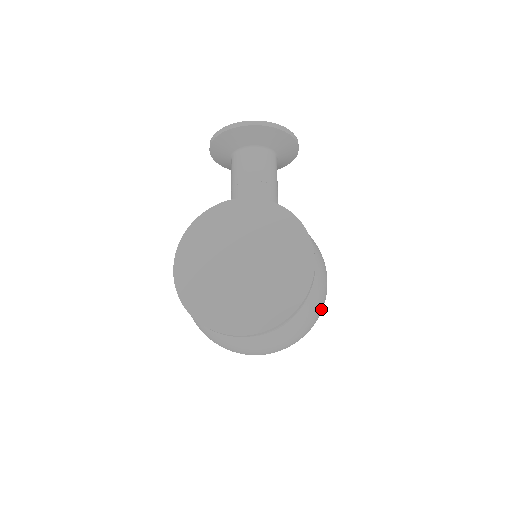
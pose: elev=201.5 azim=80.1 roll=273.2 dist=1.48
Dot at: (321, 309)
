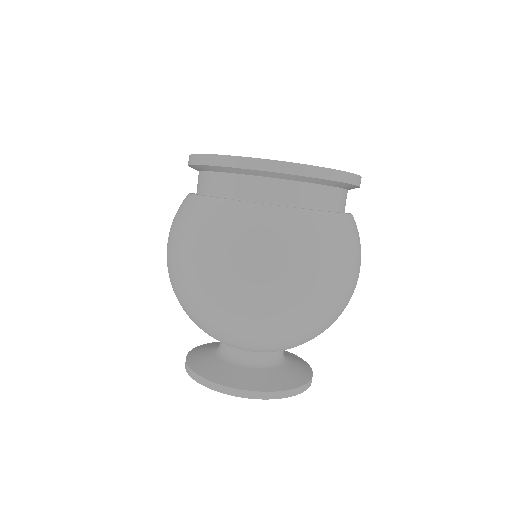
Dot at: (360, 265)
